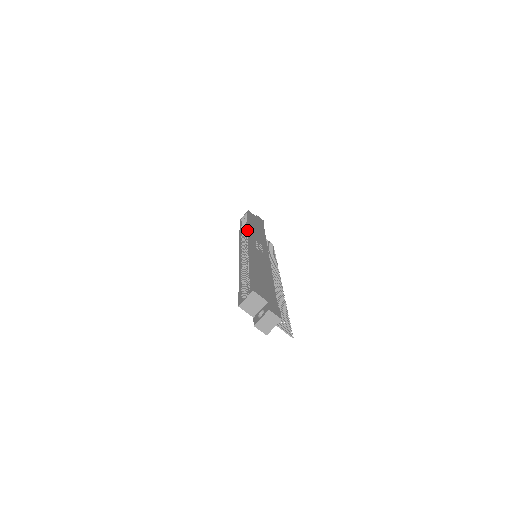
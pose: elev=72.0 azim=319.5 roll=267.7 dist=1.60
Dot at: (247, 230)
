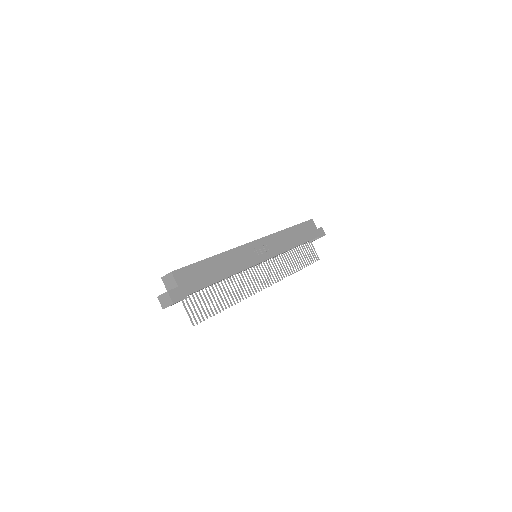
Dot at: occluded
